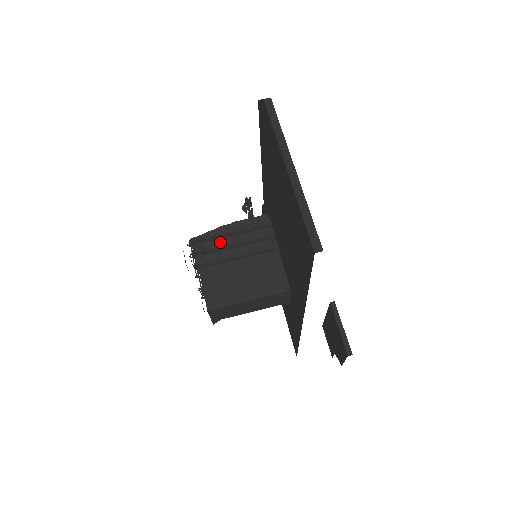
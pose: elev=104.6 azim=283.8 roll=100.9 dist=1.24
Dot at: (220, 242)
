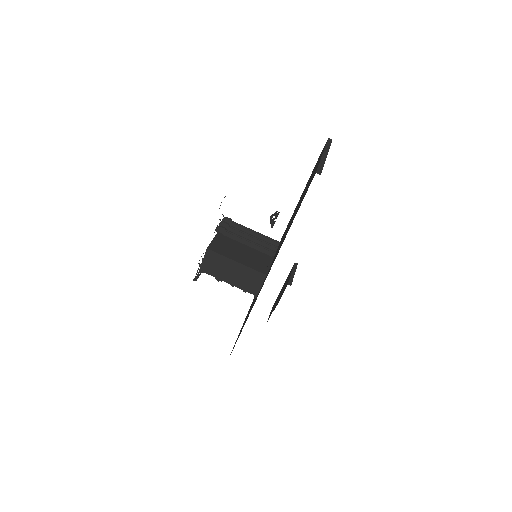
Dot at: occluded
